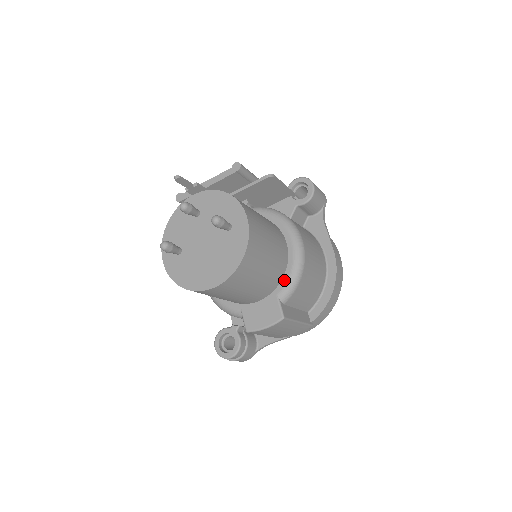
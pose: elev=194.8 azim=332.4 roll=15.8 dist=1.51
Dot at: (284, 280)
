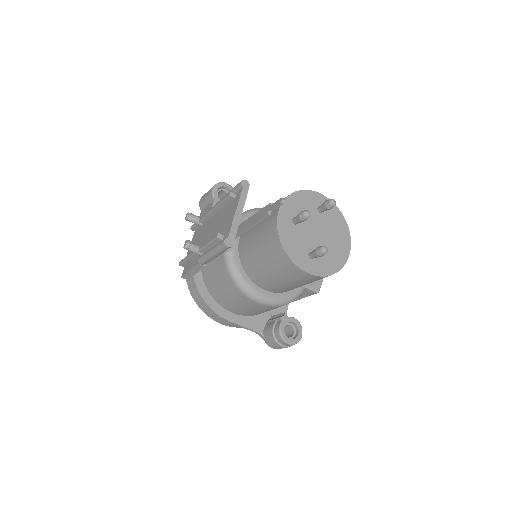
Dot at: occluded
